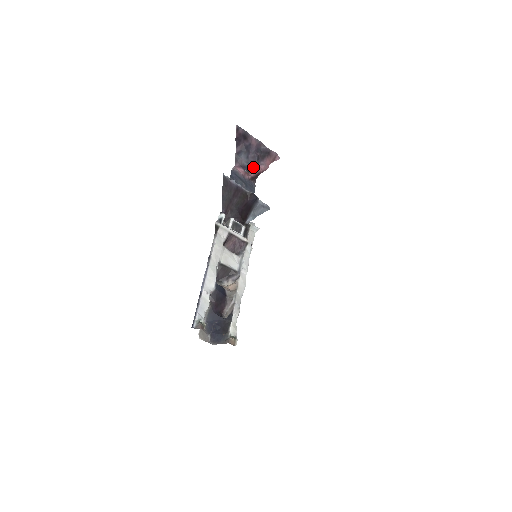
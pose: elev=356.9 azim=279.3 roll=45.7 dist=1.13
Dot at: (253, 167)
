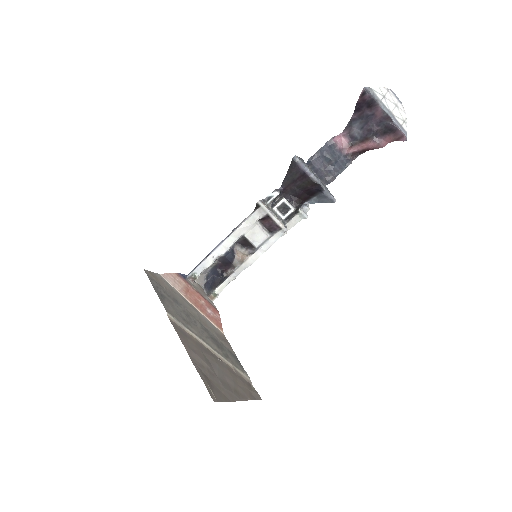
Dot at: (363, 141)
